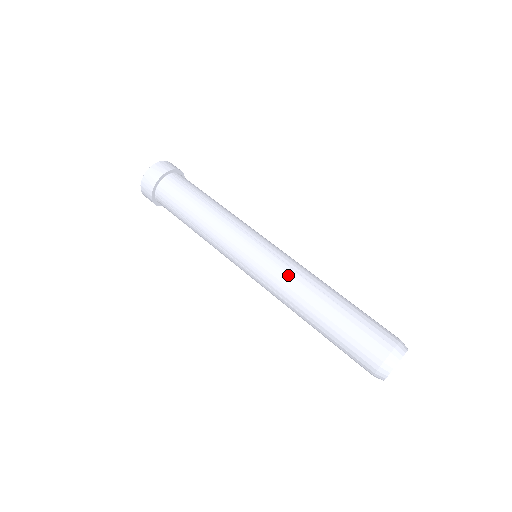
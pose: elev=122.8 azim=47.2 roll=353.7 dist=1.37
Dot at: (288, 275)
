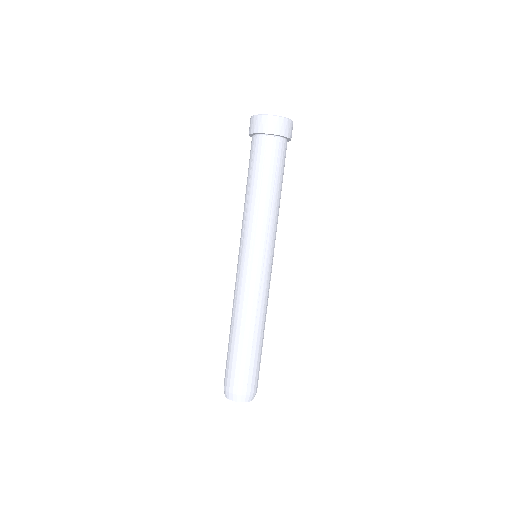
Dot at: (239, 295)
